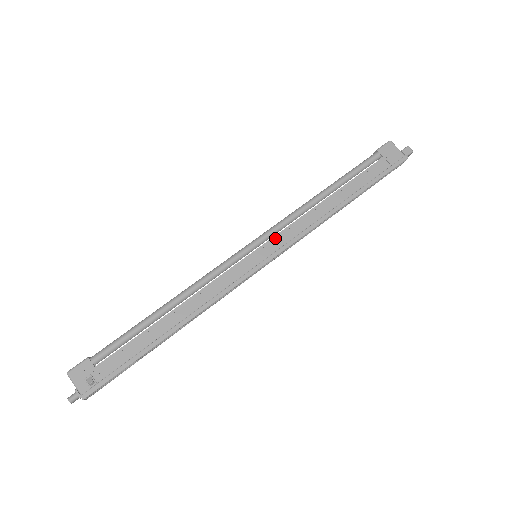
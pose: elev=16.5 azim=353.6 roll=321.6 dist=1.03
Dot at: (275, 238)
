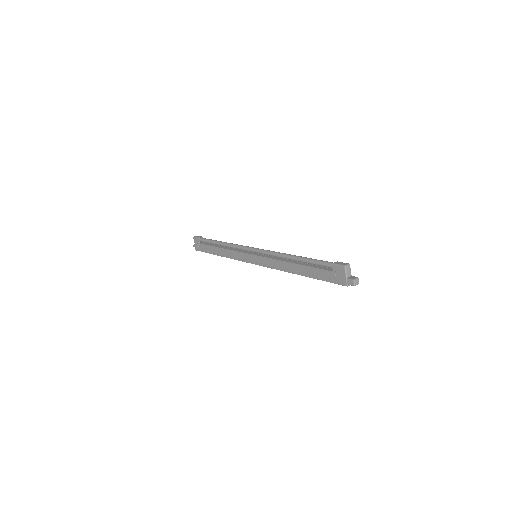
Dot at: (262, 258)
